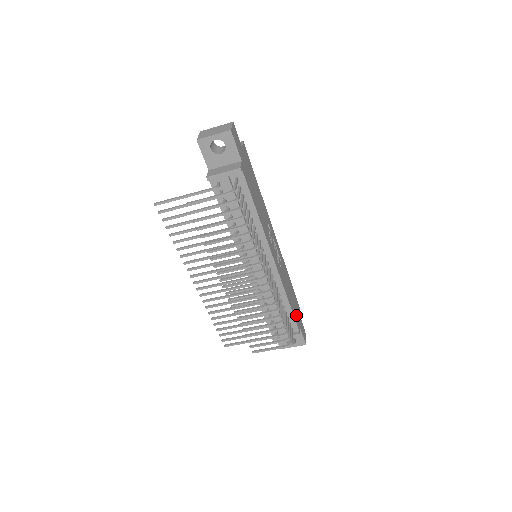
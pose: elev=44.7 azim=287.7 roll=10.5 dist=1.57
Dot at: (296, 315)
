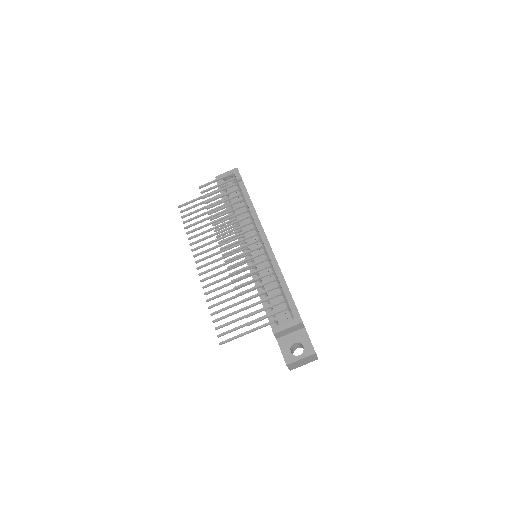
Dot at: occluded
